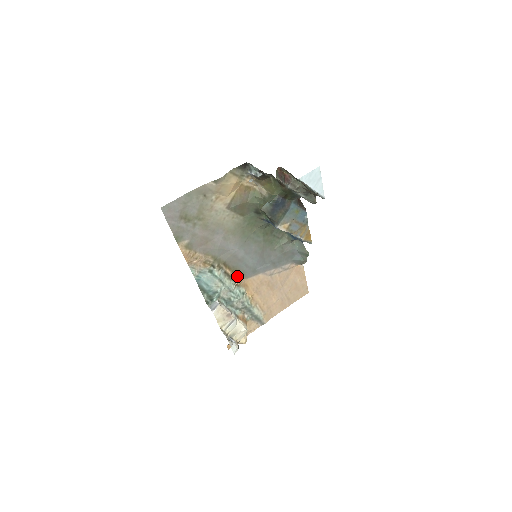
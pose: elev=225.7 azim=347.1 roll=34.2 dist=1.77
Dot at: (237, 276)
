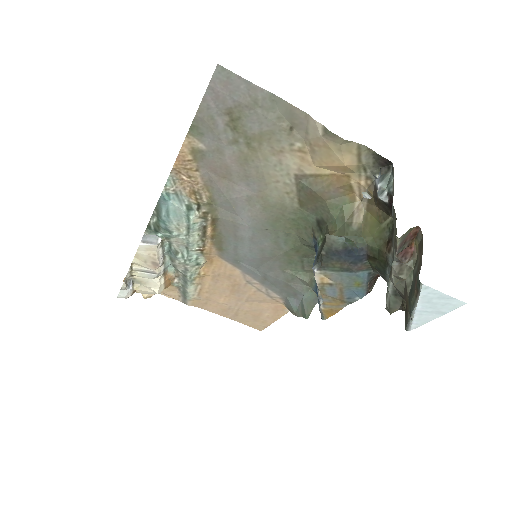
Dot at: (213, 244)
